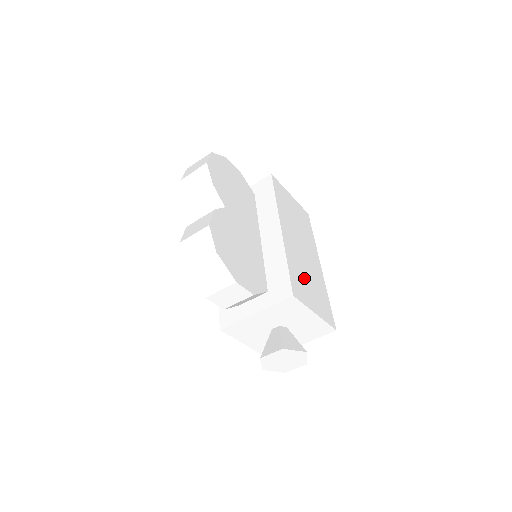
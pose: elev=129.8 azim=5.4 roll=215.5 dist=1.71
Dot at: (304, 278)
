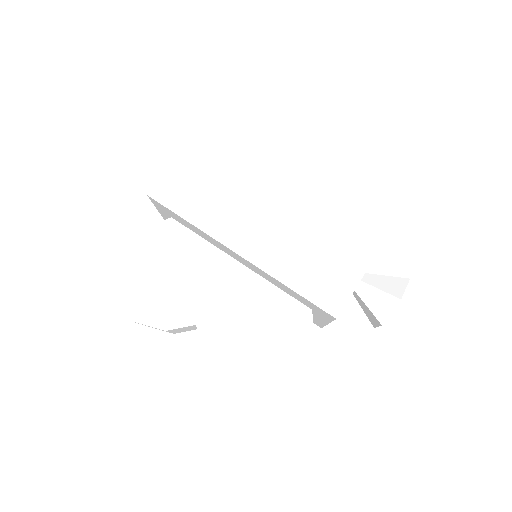
Dot at: (315, 254)
